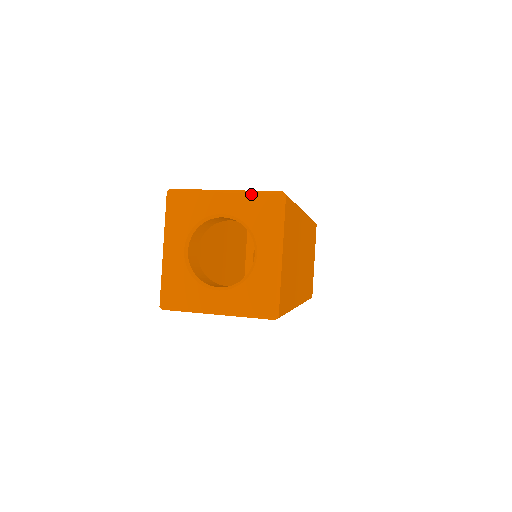
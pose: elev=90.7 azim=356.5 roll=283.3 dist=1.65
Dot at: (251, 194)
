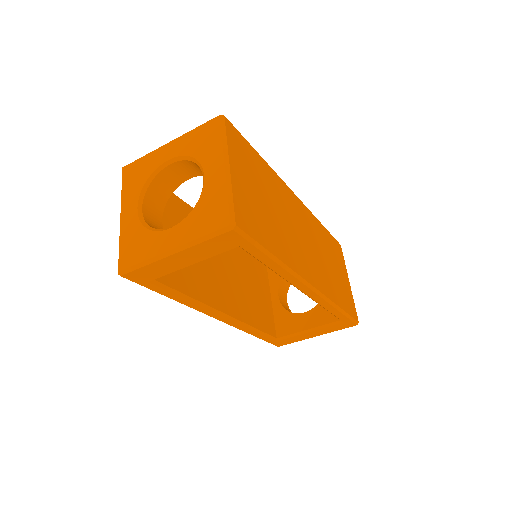
Dot at: (192, 130)
